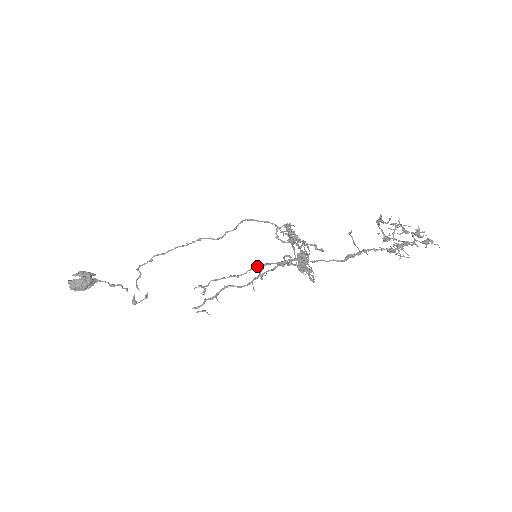
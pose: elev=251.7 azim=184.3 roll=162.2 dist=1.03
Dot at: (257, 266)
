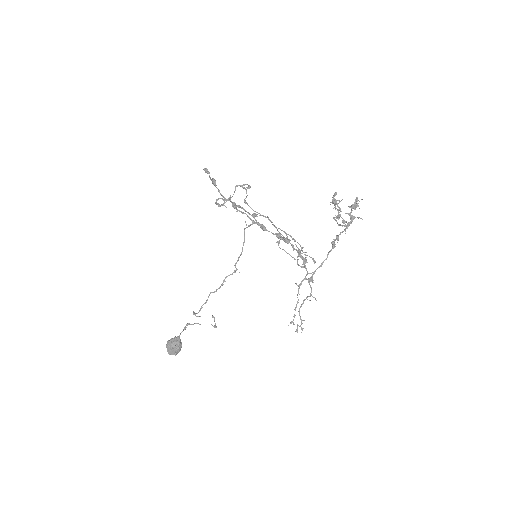
Dot at: (298, 288)
